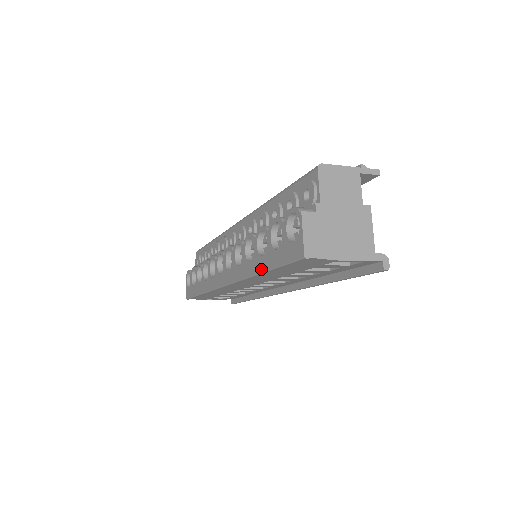
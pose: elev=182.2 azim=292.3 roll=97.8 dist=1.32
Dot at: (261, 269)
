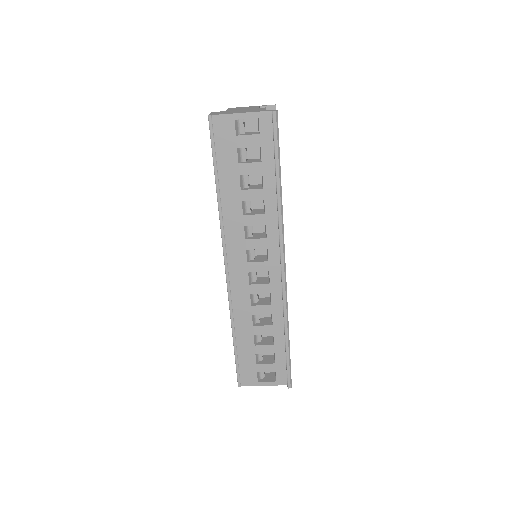
Dot at: (216, 187)
